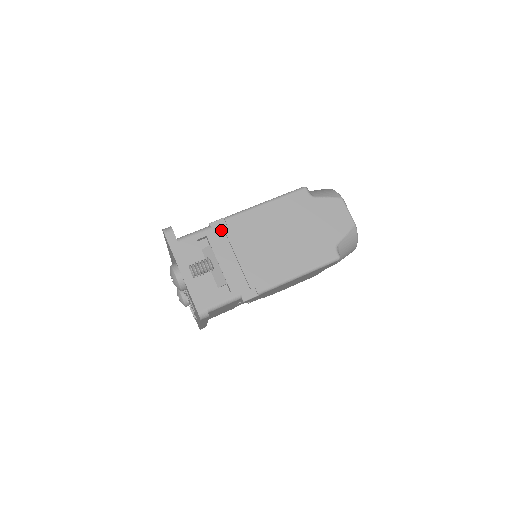
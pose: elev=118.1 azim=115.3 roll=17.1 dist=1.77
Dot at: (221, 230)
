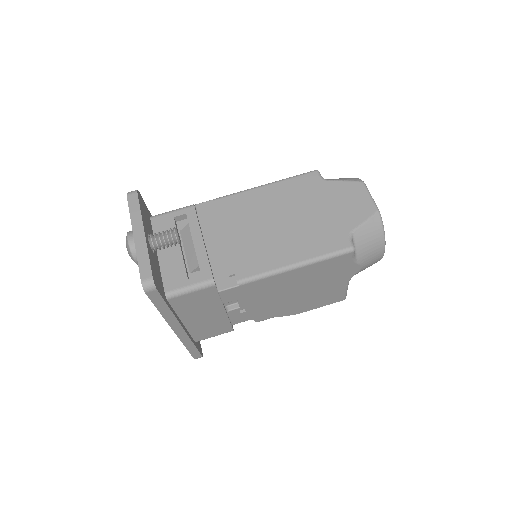
Dot at: (207, 212)
